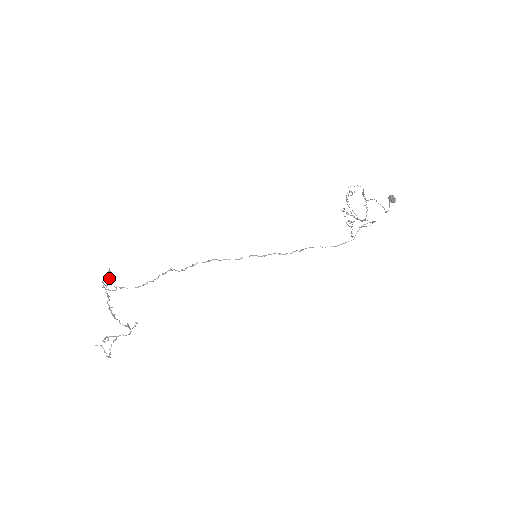
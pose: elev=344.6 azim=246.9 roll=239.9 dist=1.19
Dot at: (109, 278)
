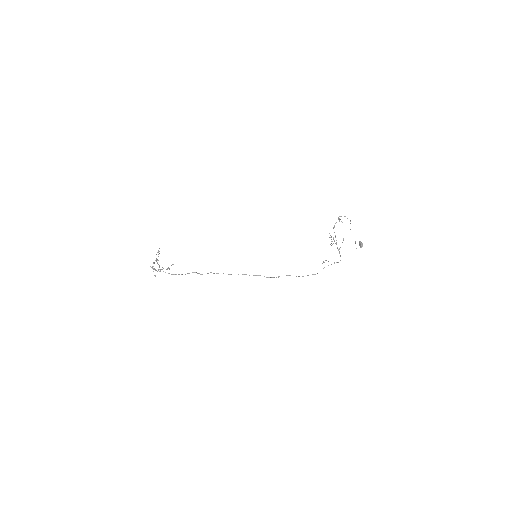
Dot at: occluded
